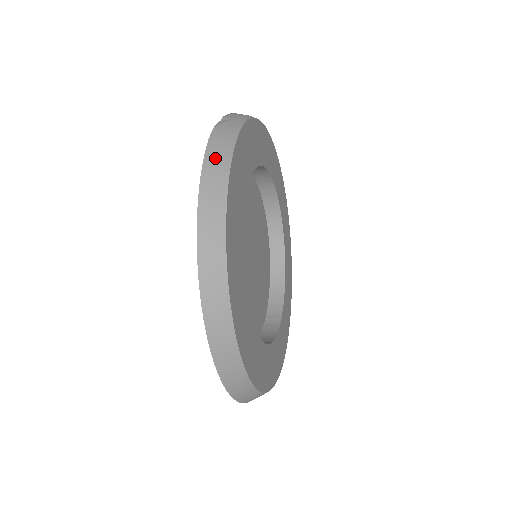
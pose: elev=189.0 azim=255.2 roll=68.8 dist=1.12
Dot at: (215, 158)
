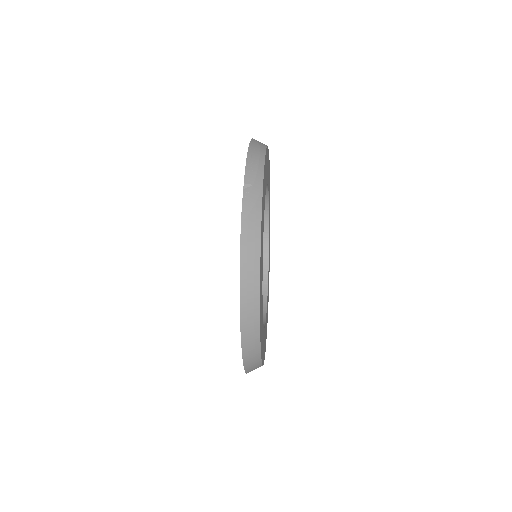
Dot at: (248, 246)
